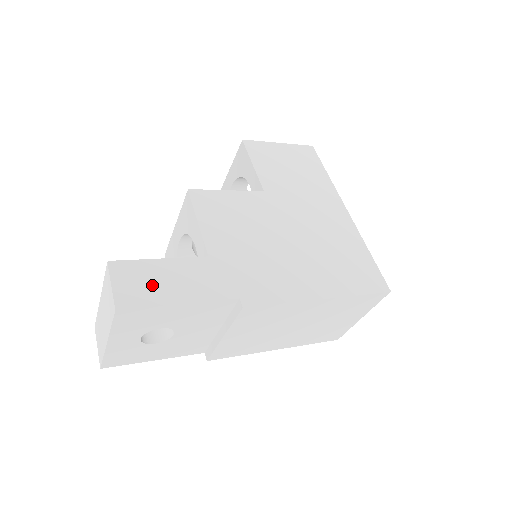
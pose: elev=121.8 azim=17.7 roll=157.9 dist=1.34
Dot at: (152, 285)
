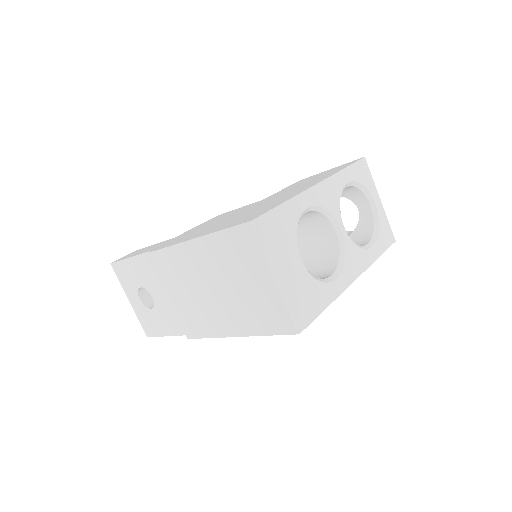
Dot at: (134, 253)
